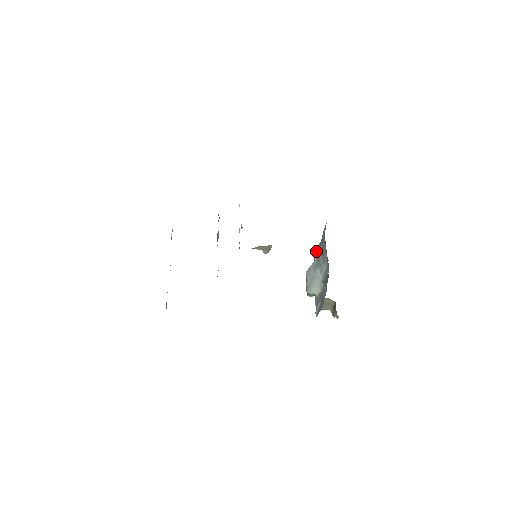
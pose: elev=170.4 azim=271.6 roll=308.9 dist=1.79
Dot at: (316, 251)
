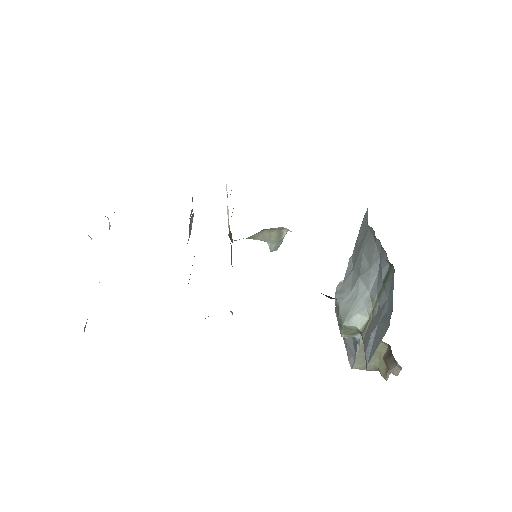
Dot at: occluded
